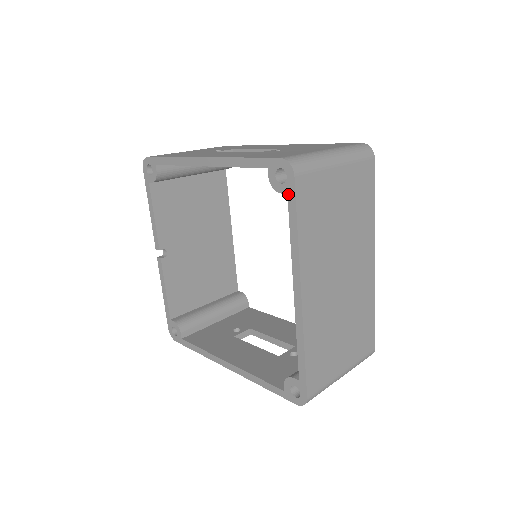
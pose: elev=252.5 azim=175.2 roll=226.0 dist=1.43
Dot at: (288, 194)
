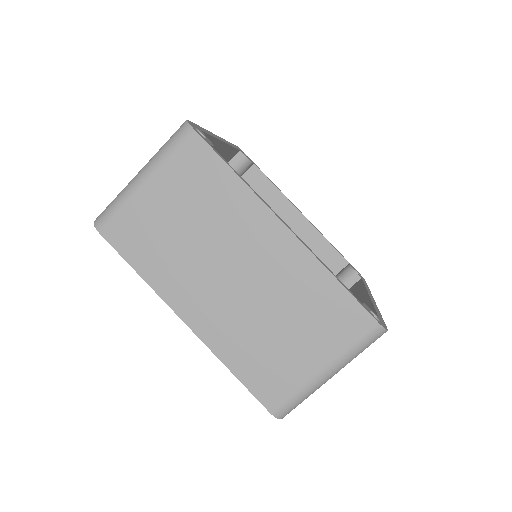
Dot at: occluded
